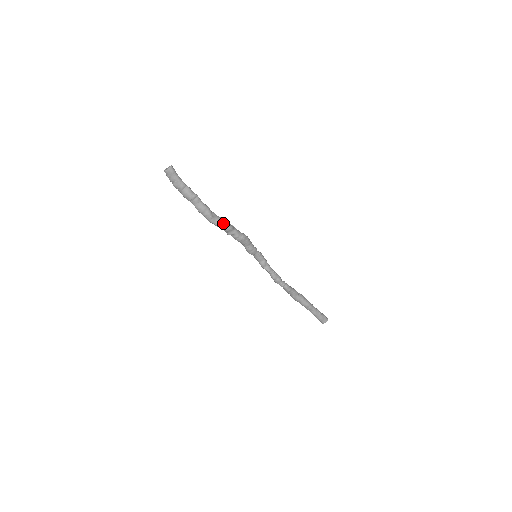
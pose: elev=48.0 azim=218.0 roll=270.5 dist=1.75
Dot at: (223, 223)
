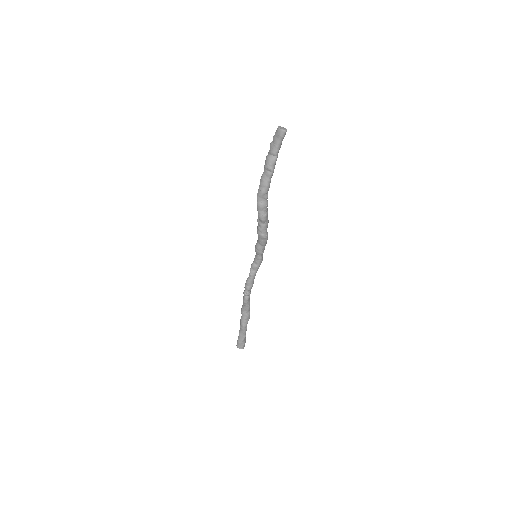
Dot at: (263, 210)
